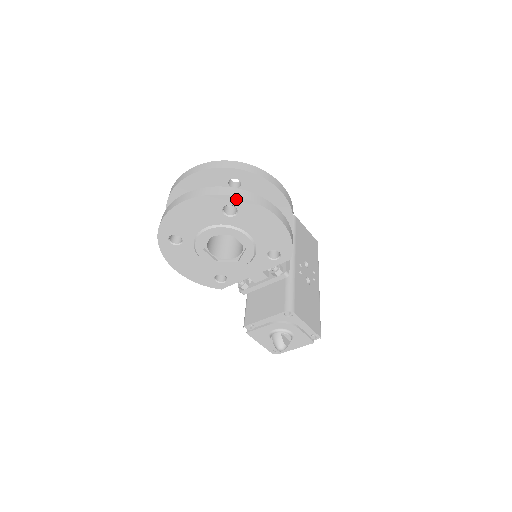
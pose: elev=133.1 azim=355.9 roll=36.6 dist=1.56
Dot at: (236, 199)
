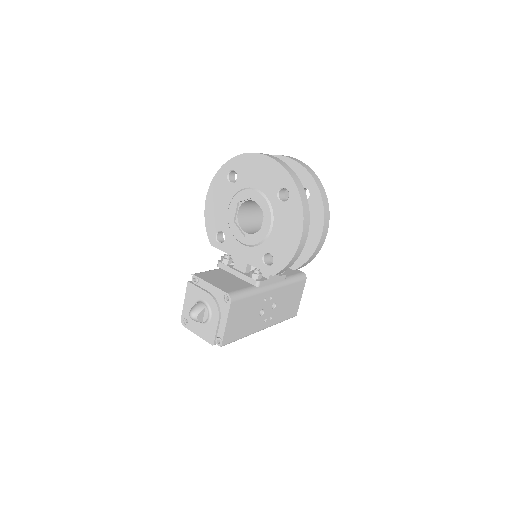
Dot at: (296, 191)
